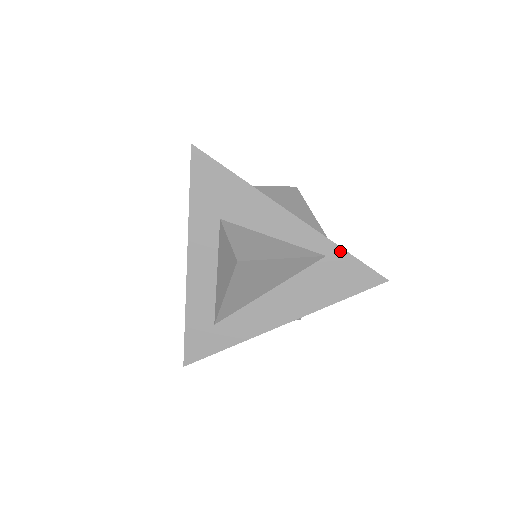
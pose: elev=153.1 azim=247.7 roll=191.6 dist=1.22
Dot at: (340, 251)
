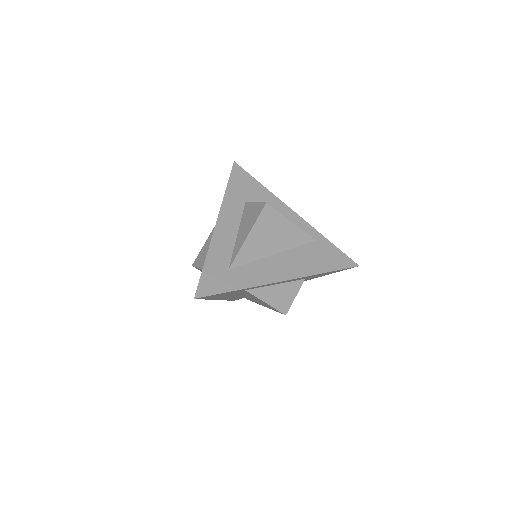
Dot at: (325, 240)
